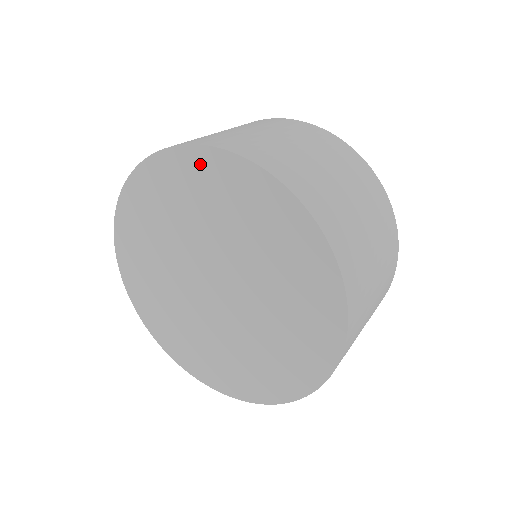
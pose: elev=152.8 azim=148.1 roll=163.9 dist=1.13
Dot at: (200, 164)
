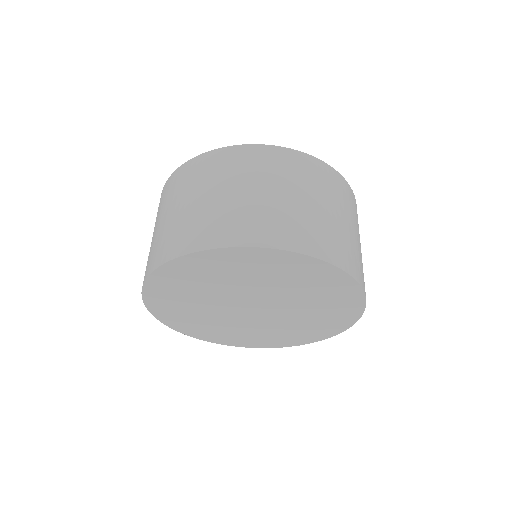
Dot at: (332, 277)
